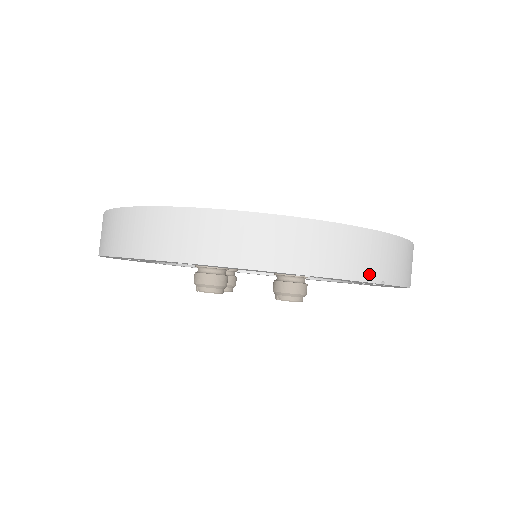
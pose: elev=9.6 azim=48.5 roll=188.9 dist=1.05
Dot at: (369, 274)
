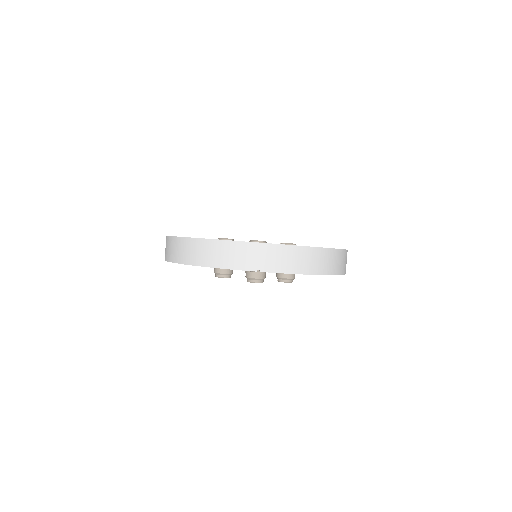
Dot at: (246, 266)
